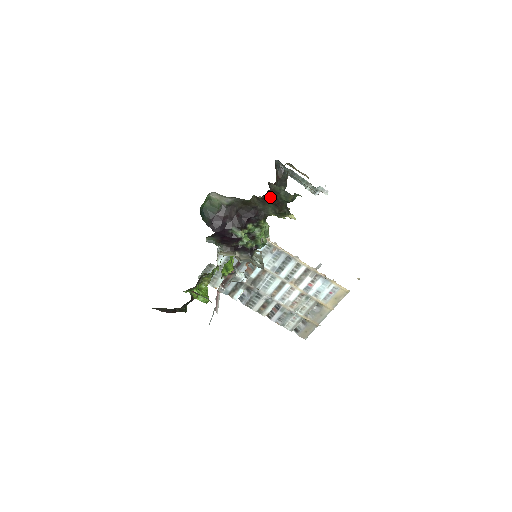
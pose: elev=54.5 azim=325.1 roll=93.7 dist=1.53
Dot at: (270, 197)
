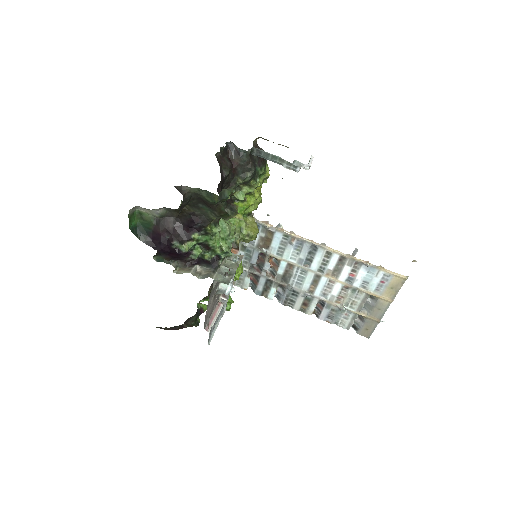
Dot at: (197, 200)
